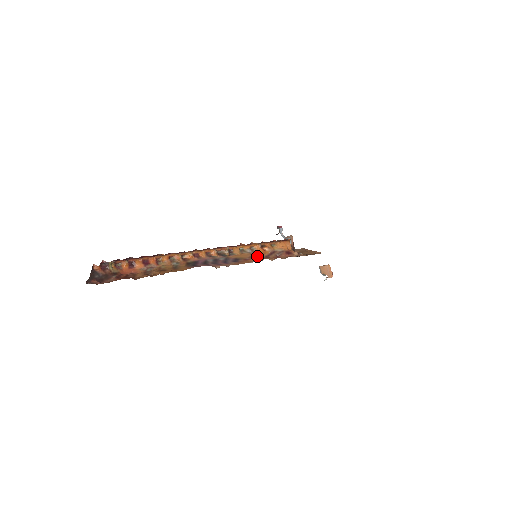
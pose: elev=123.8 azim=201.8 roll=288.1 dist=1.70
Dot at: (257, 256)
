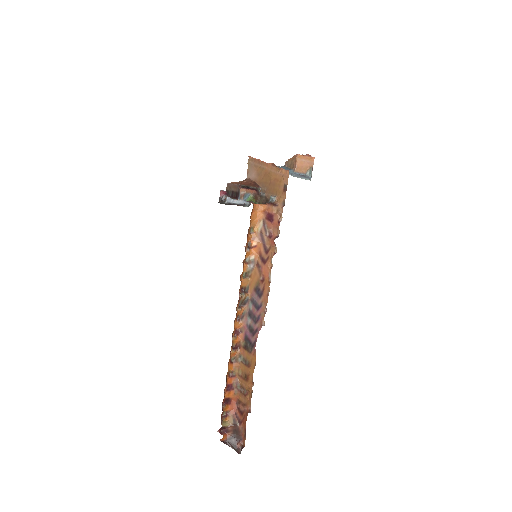
Dot at: (261, 263)
